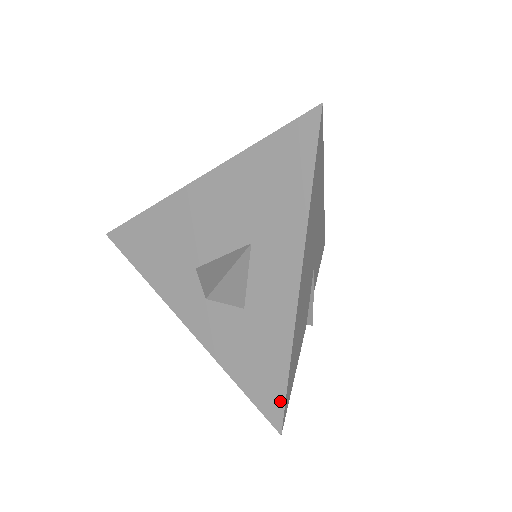
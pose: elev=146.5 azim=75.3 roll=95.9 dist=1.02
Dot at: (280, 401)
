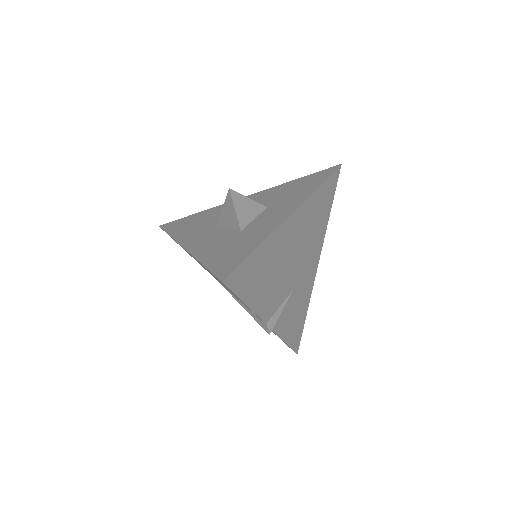
Dot at: (236, 264)
